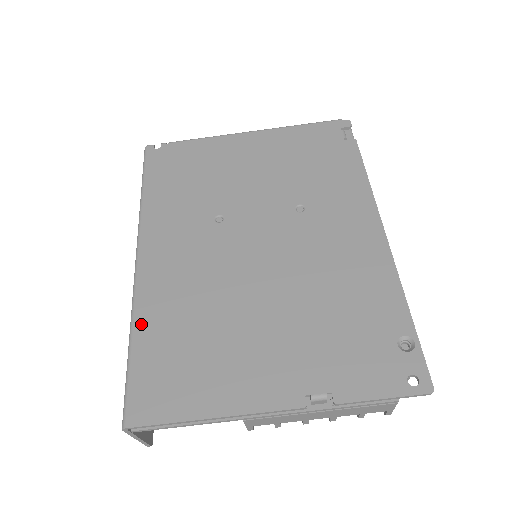
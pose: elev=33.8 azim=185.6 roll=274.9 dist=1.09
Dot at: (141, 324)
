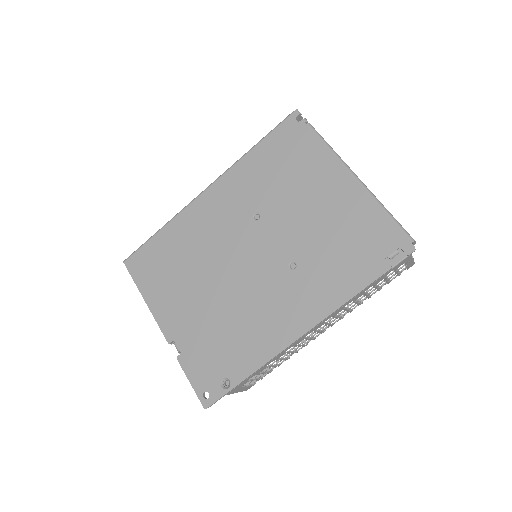
Dot at: (170, 228)
